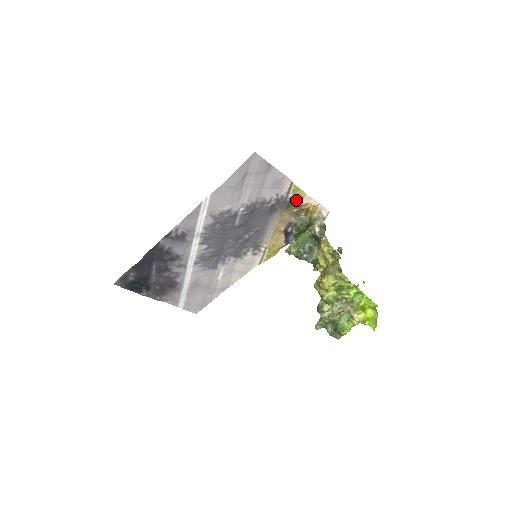
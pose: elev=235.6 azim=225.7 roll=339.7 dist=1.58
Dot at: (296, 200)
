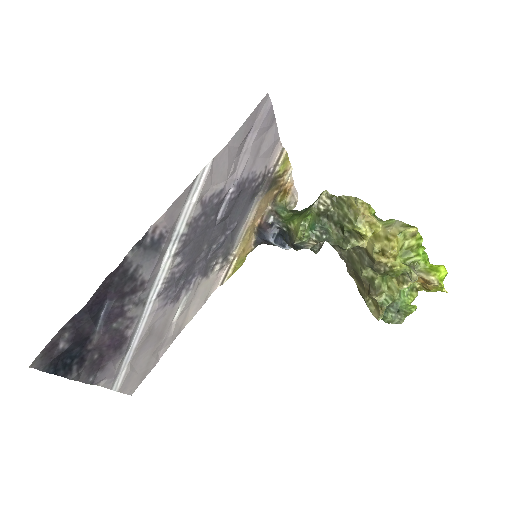
Dot at: (280, 176)
